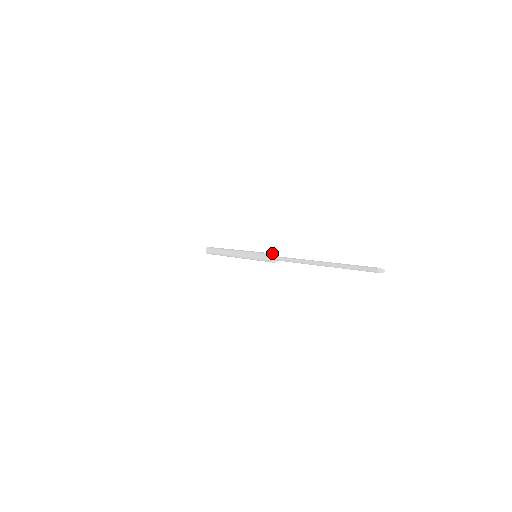
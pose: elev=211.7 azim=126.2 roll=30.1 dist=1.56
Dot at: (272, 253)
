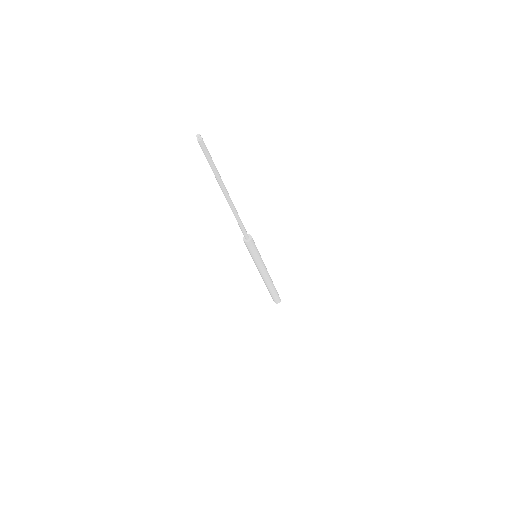
Dot at: occluded
